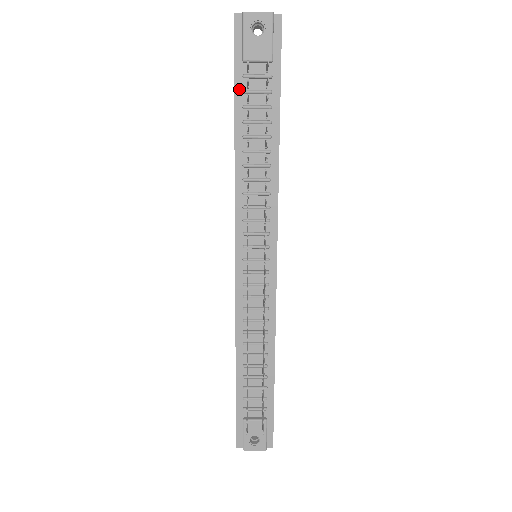
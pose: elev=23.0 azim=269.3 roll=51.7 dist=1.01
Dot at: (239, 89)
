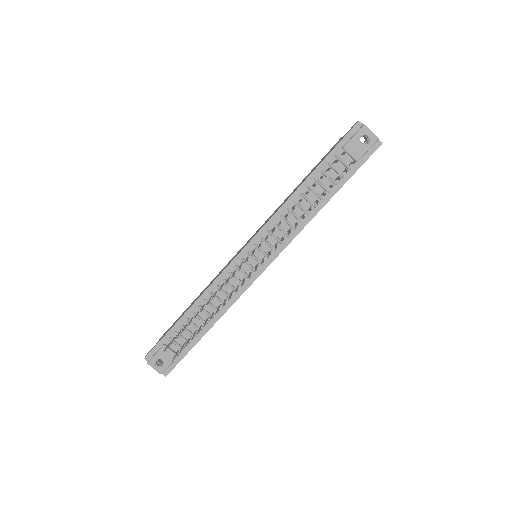
Dot at: (328, 160)
